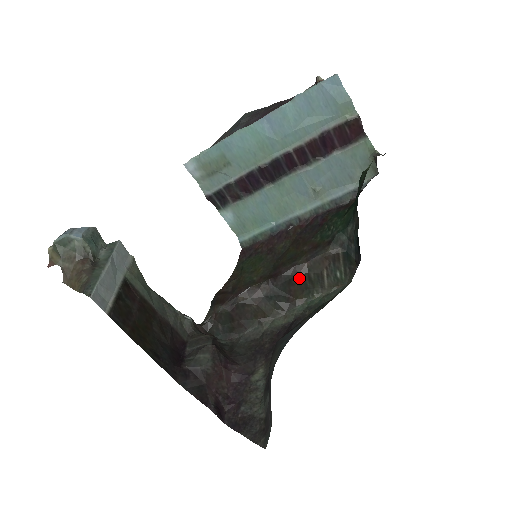
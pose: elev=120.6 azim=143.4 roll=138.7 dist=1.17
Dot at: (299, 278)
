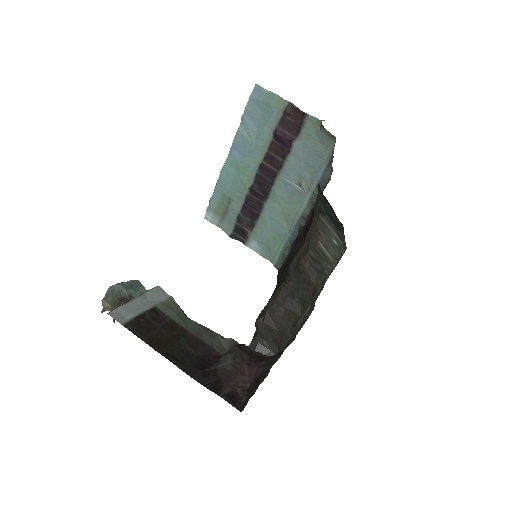
Dot at: (304, 262)
